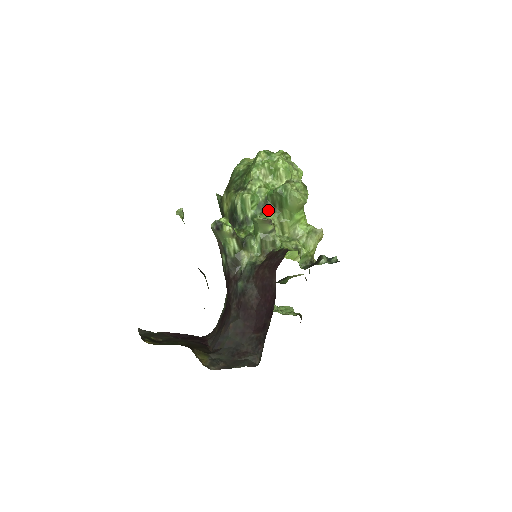
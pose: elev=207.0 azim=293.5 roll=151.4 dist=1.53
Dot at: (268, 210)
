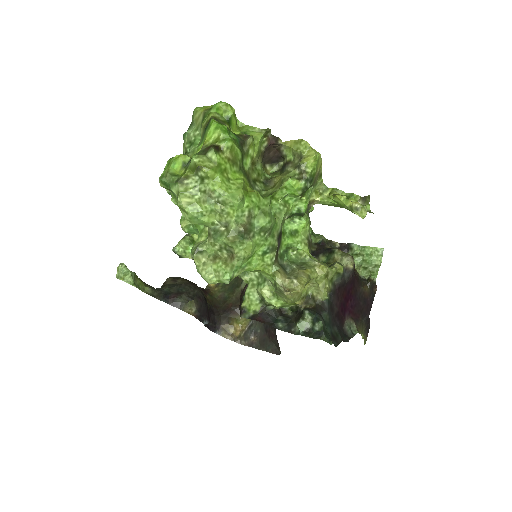
Dot at: occluded
